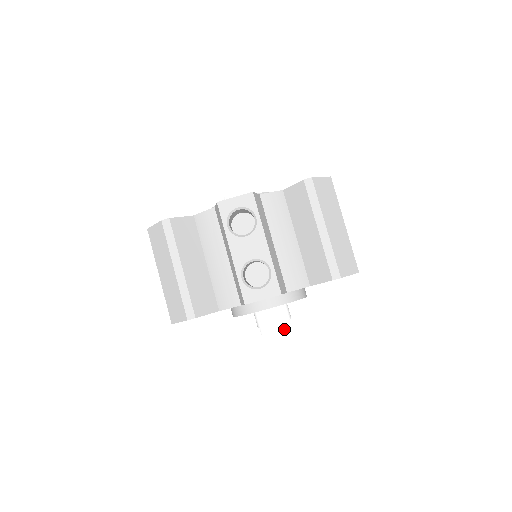
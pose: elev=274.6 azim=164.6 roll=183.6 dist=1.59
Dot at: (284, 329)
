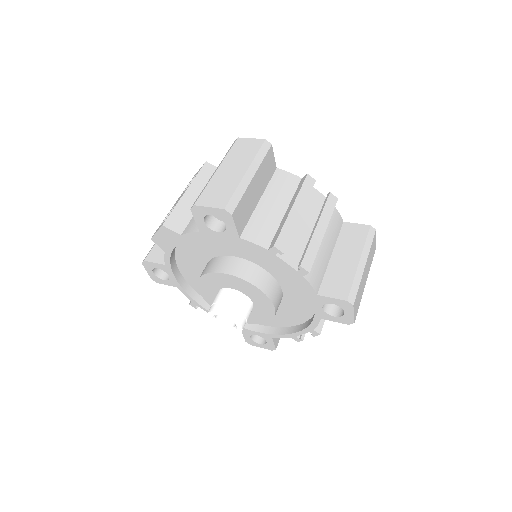
Dot at: (215, 310)
